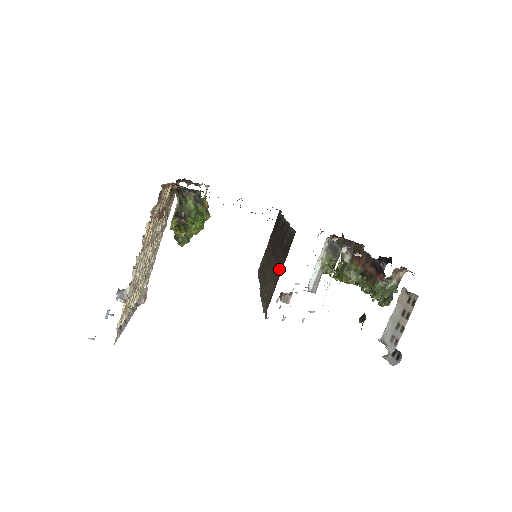
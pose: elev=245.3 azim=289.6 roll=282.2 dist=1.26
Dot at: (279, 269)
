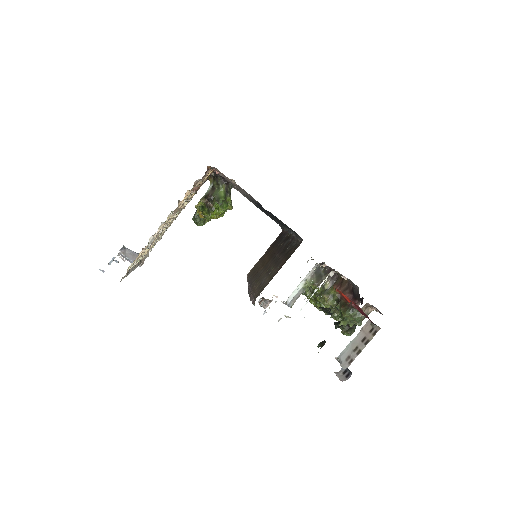
Dot at: (278, 267)
